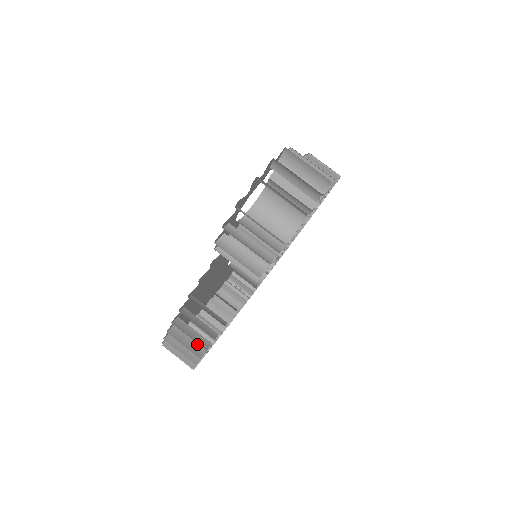
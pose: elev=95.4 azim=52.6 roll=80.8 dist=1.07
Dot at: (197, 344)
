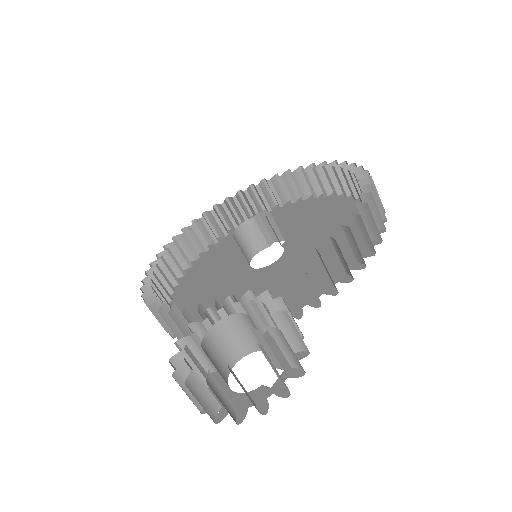
Dot at: occluded
